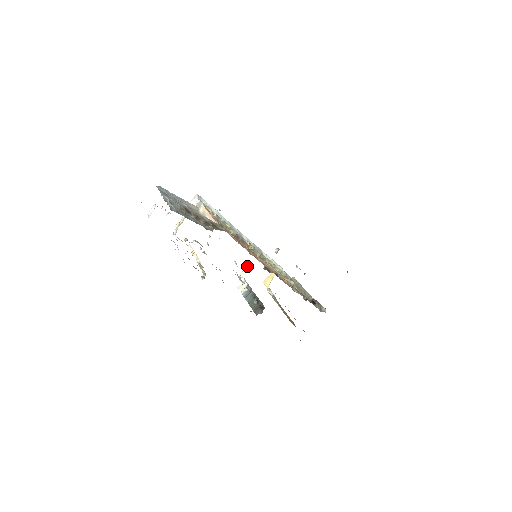
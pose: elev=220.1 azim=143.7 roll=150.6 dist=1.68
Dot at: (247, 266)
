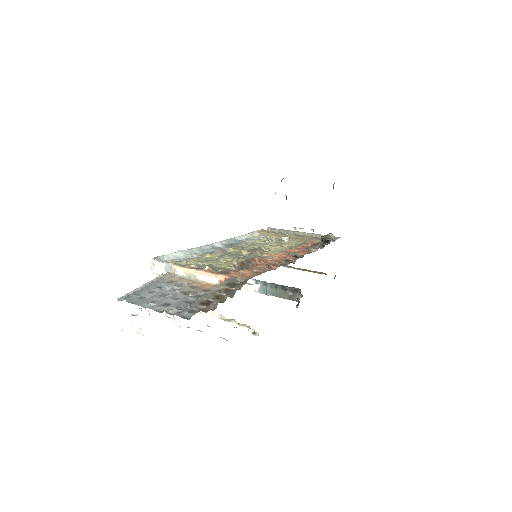
Dot at: occluded
